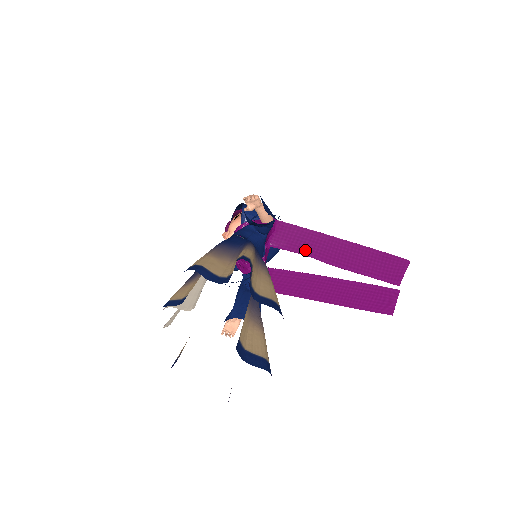
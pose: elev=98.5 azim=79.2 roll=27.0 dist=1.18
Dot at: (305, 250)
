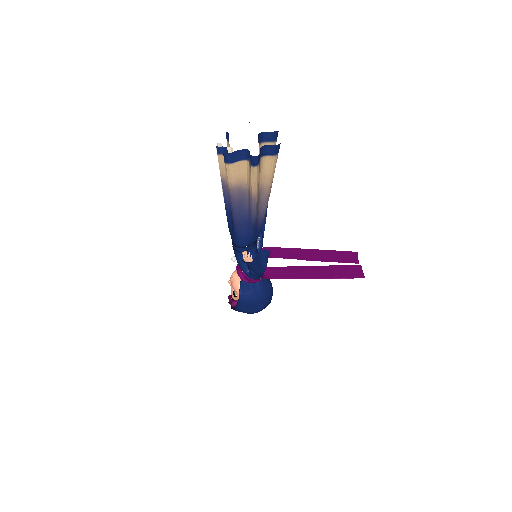
Dot at: (288, 256)
